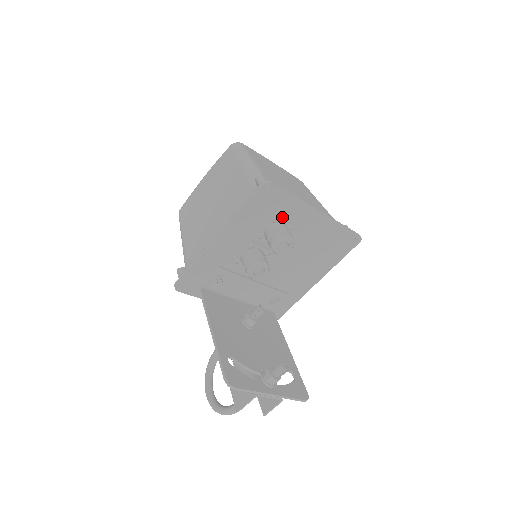
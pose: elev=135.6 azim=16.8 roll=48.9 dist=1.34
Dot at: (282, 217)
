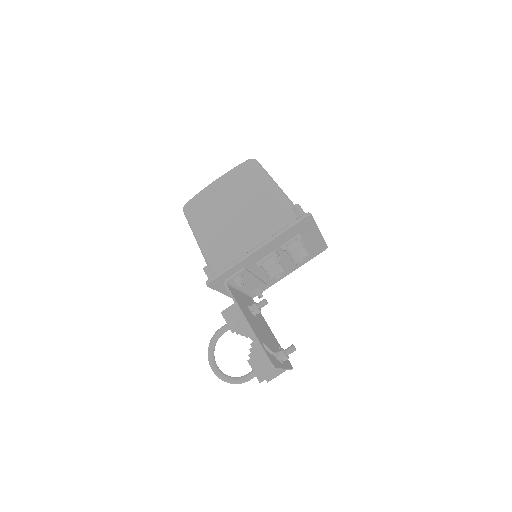
Dot at: (301, 236)
